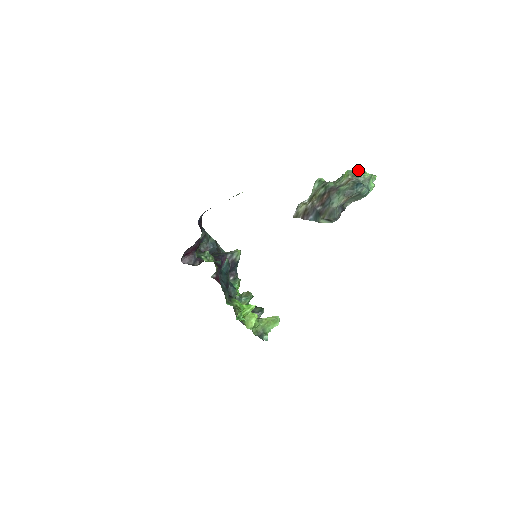
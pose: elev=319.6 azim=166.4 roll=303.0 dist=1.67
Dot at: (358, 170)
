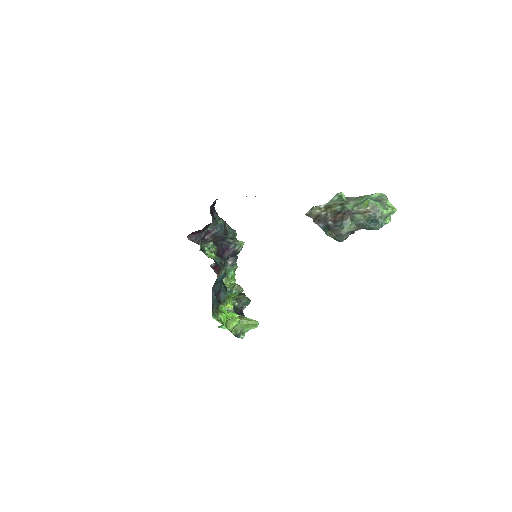
Dot at: (381, 199)
